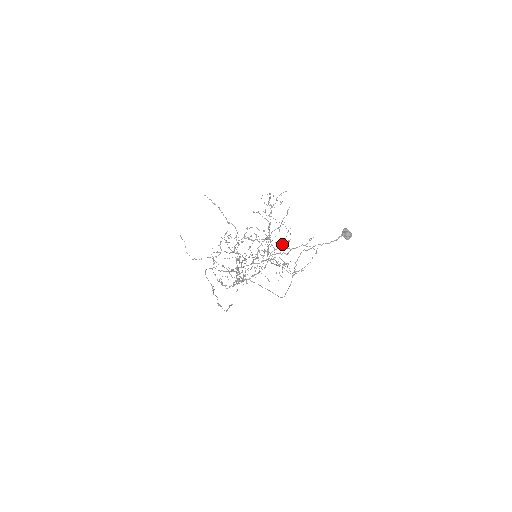
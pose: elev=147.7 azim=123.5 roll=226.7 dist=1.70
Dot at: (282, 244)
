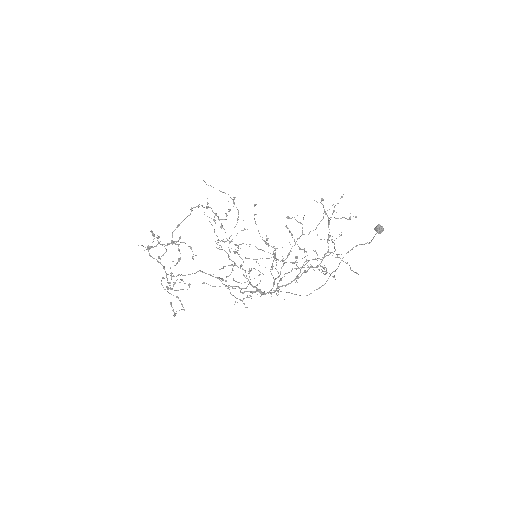
Dot at: occluded
